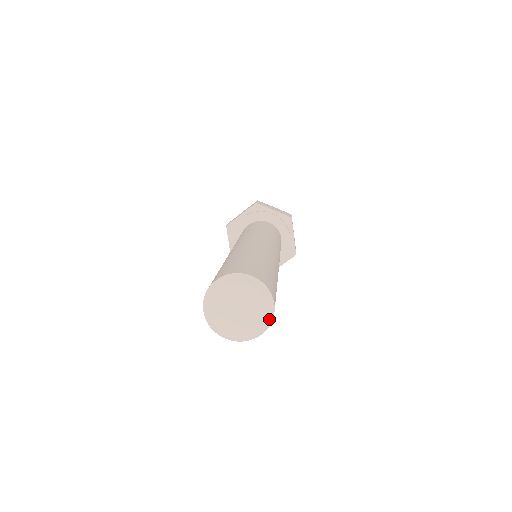
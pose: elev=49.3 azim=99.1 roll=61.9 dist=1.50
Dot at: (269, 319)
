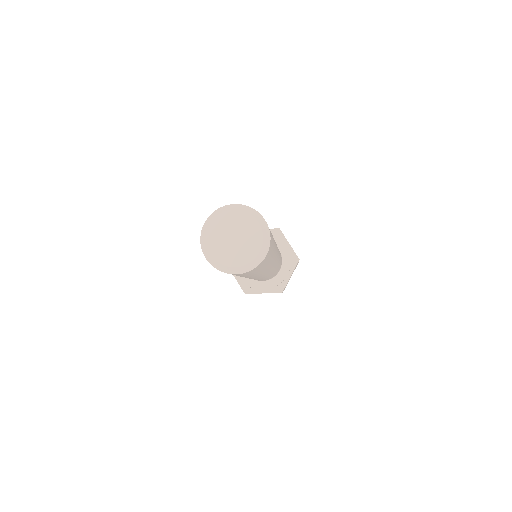
Dot at: (254, 264)
